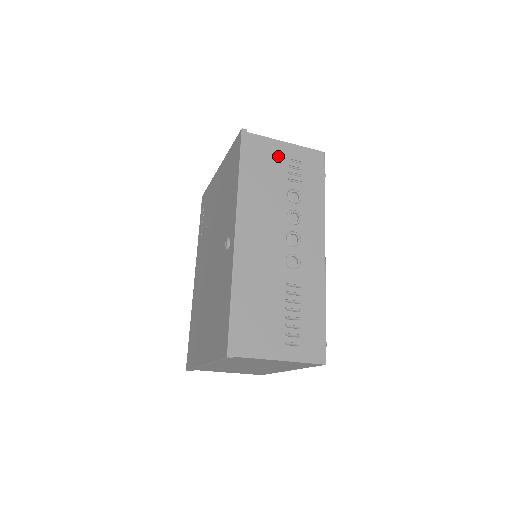
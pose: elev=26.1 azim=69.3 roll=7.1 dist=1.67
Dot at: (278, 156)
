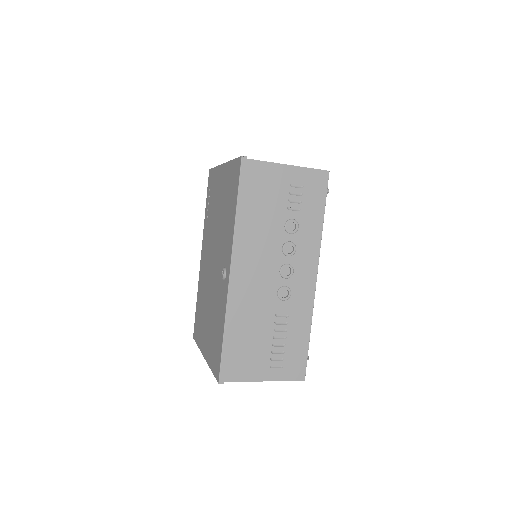
Dot at: (279, 183)
